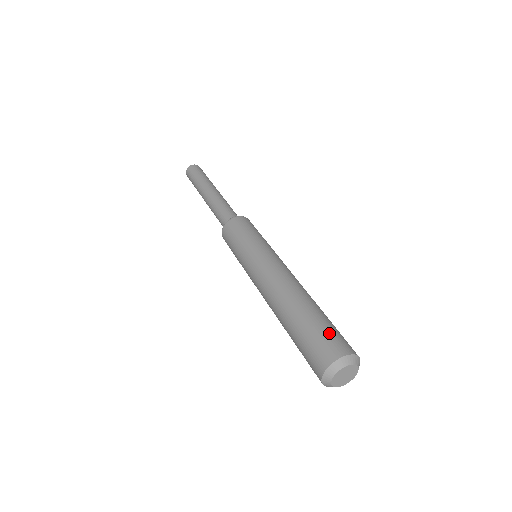
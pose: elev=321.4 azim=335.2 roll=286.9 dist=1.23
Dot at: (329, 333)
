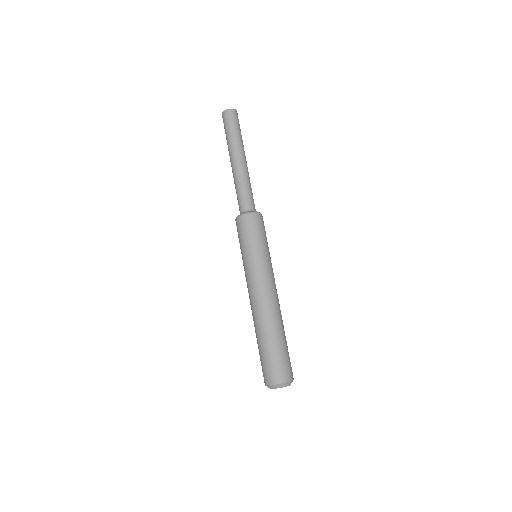
Dot at: (287, 360)
